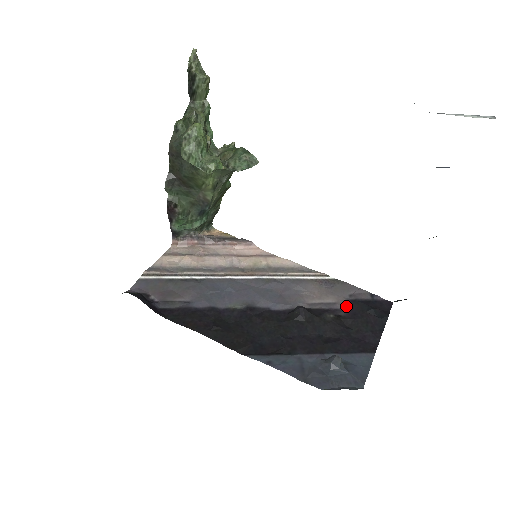
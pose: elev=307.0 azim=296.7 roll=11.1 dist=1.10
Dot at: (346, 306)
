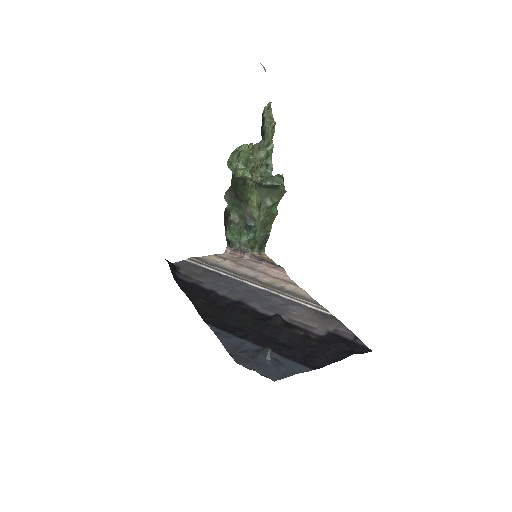
Dot at: (323, 334)
